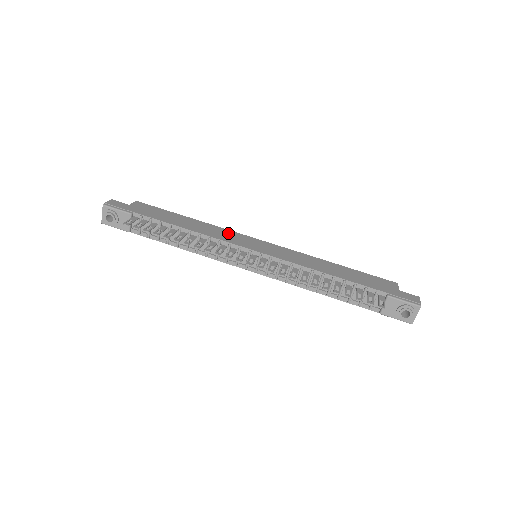
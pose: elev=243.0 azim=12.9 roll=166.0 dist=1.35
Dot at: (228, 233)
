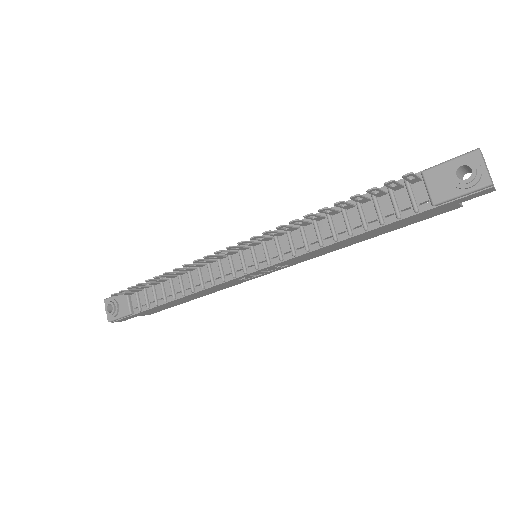
Dot at: occluded
